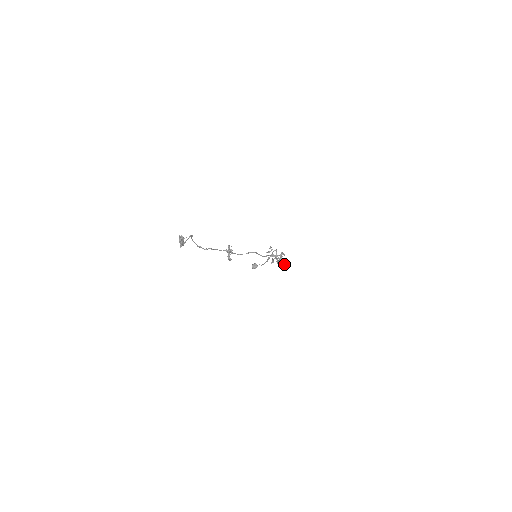
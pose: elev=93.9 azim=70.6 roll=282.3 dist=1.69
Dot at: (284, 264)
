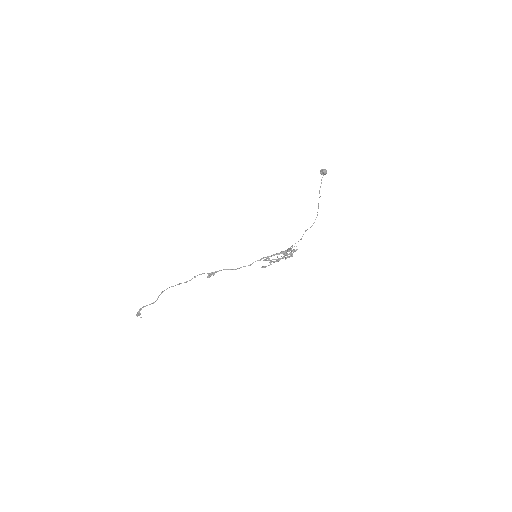
Dot at: occluded
